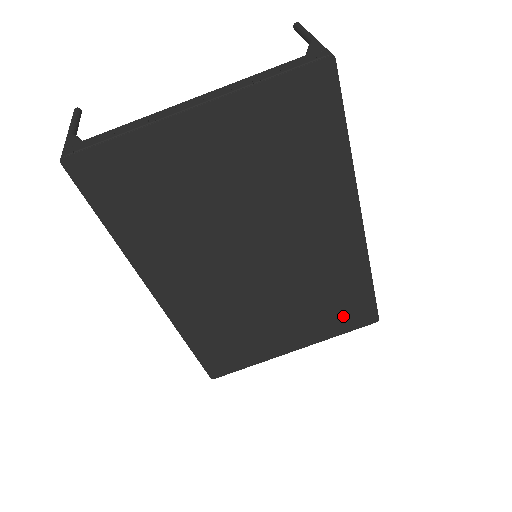
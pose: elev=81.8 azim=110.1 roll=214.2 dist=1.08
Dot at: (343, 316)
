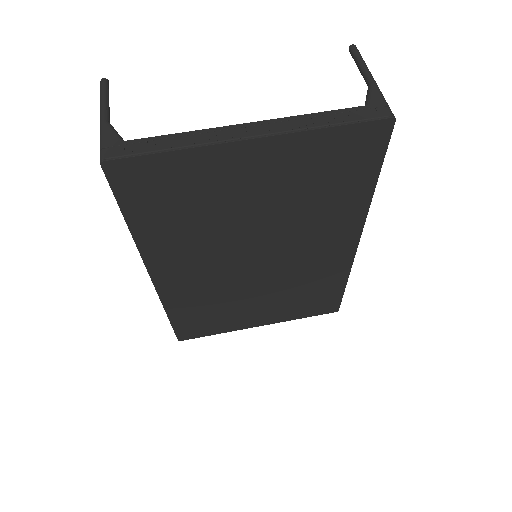
Dot at: (311, 306)
